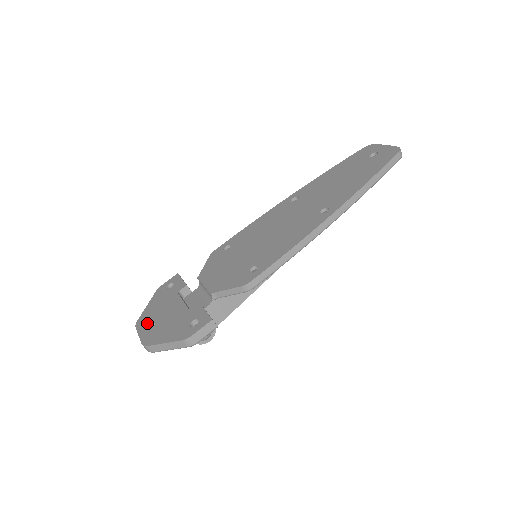
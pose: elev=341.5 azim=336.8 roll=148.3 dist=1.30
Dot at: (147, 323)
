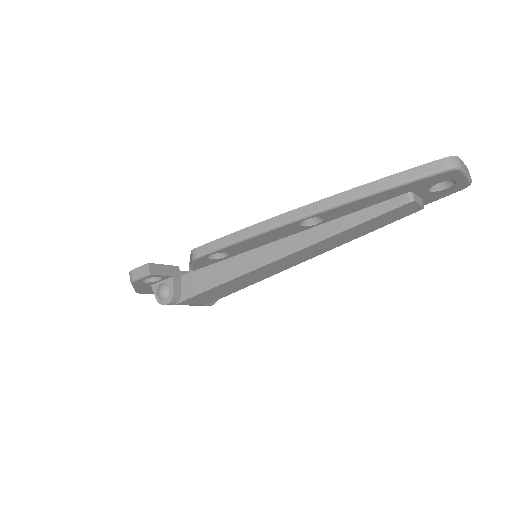
Dot at: occluded
